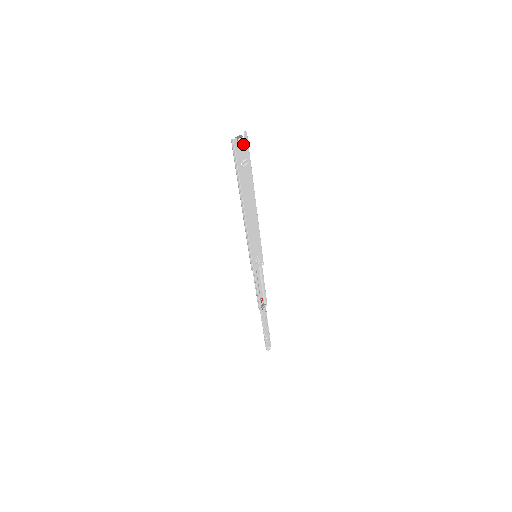
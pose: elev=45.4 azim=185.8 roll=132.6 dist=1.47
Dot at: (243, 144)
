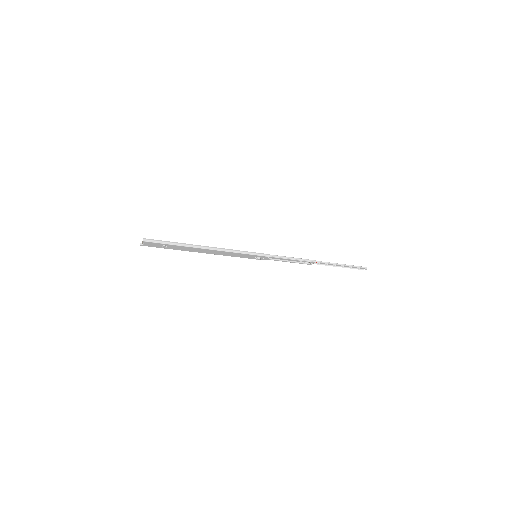
Dot at: (150, 243)
